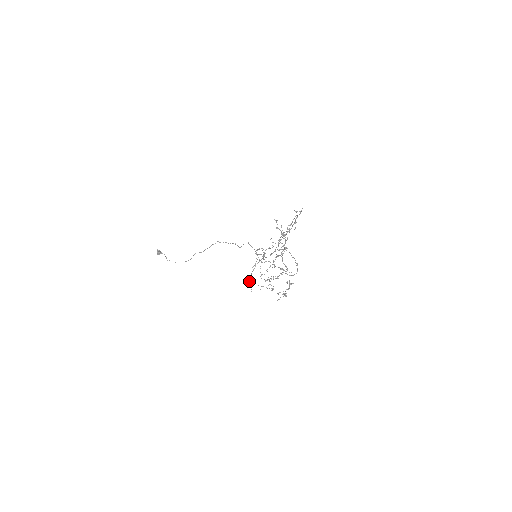
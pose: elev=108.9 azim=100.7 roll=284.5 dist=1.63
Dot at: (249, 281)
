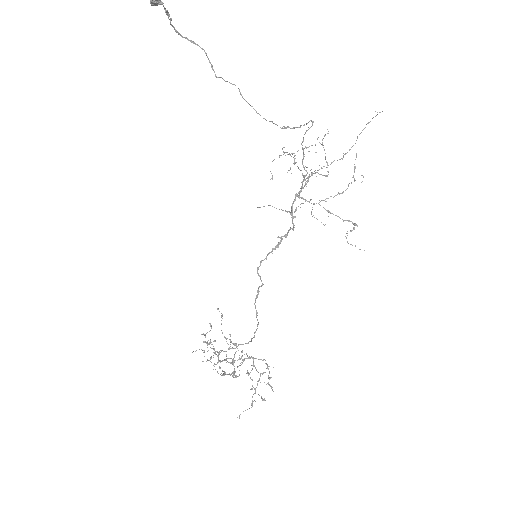
Dot at: occluded
